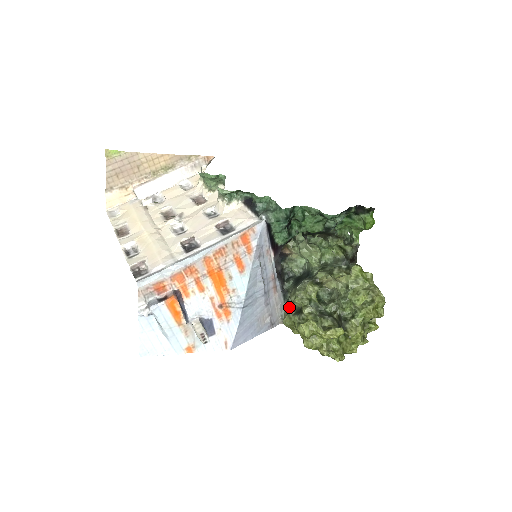
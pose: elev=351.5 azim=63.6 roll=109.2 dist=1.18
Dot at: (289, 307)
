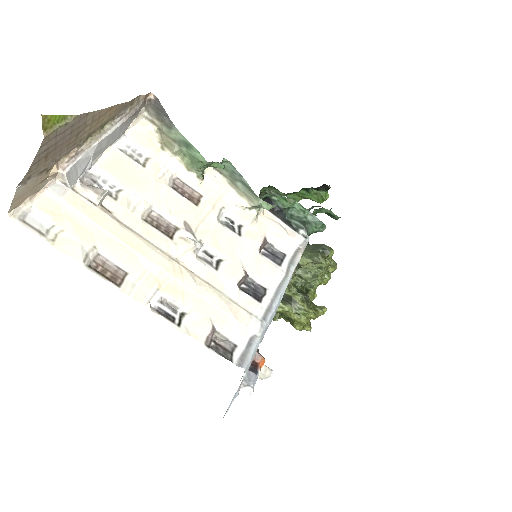
Dot at: occluded
